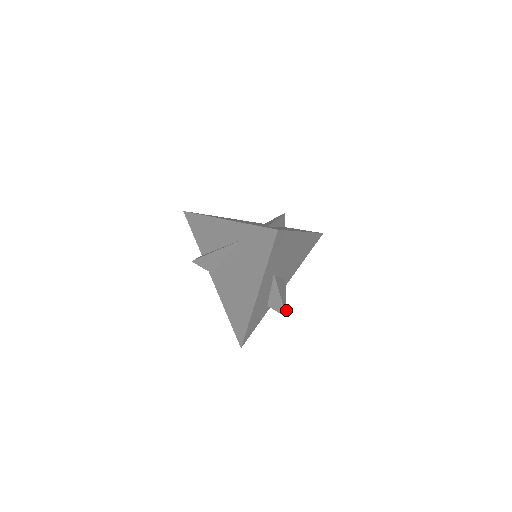
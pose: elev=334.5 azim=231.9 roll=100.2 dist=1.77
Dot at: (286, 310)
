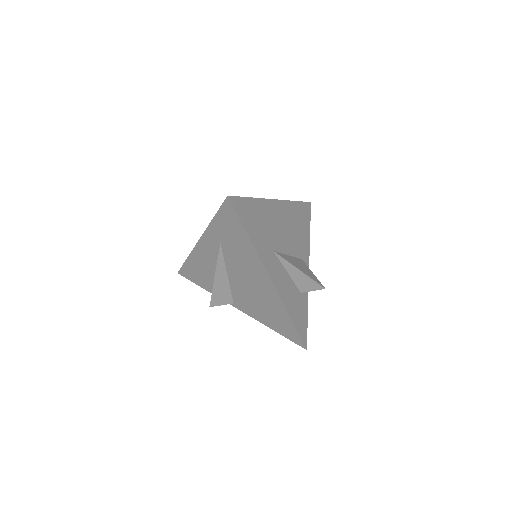
Dot at: (320, 283)
